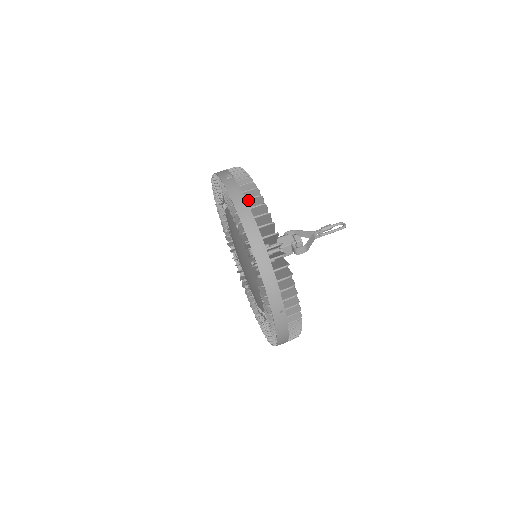
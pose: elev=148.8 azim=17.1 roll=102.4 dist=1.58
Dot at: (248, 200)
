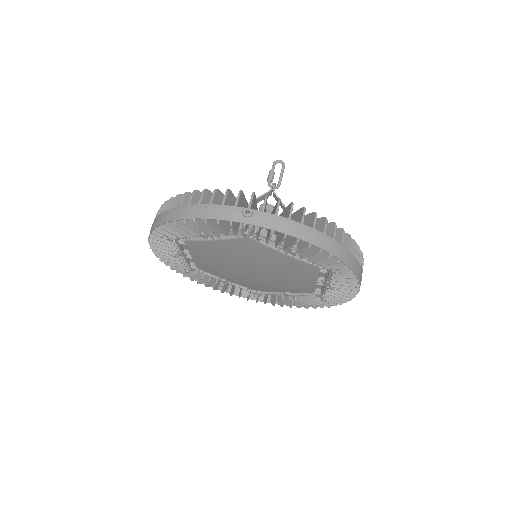
Dot at: (303, 222)
